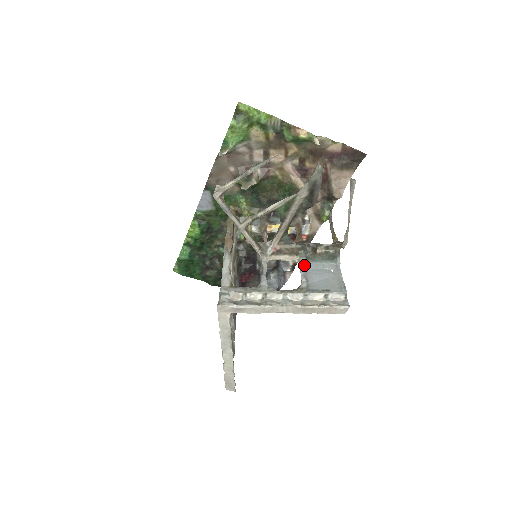
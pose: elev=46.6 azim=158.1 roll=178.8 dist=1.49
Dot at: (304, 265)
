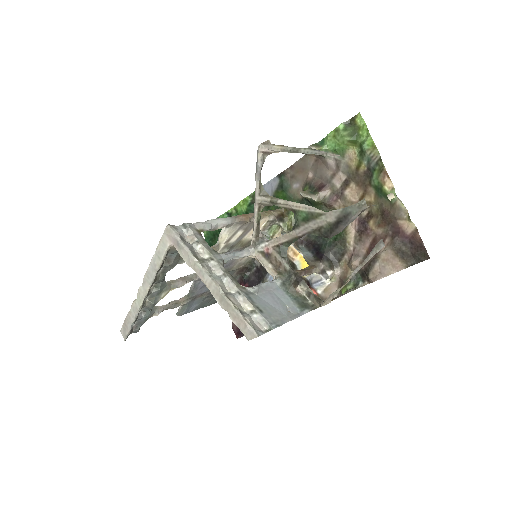
Dot at: (273, 283)
